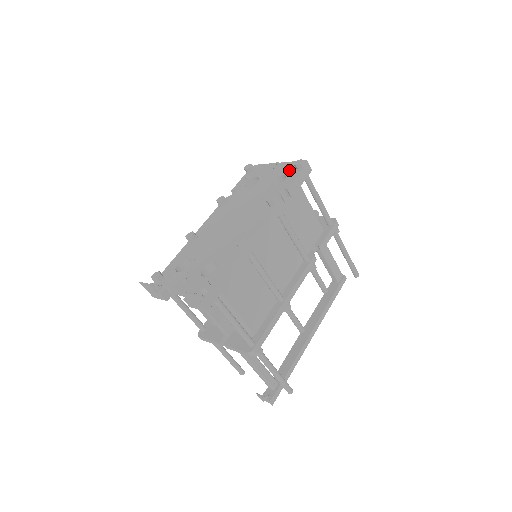
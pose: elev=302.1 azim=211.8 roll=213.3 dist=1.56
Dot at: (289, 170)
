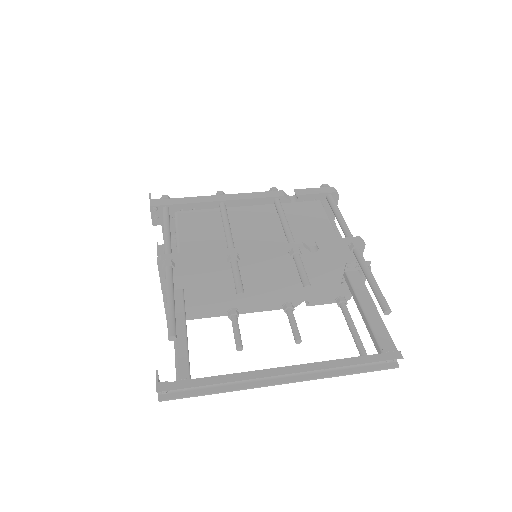
Dot at: occluded
